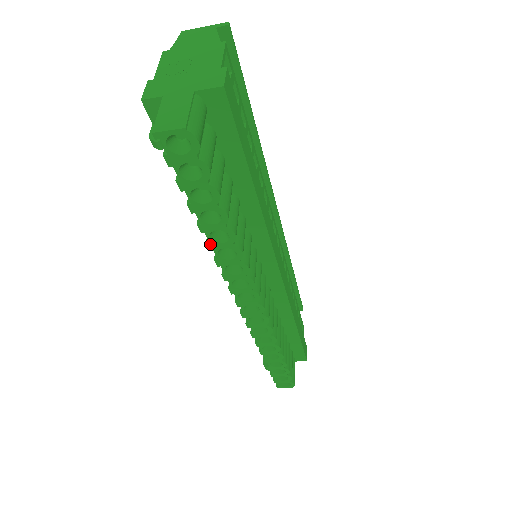
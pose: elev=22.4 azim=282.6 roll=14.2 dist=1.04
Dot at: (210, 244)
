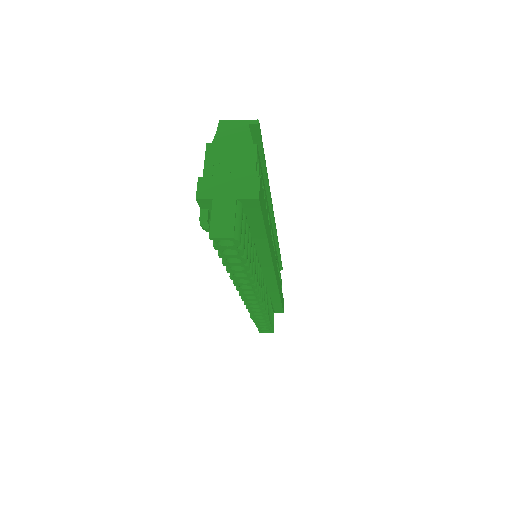
Dot at: (232, 277)
